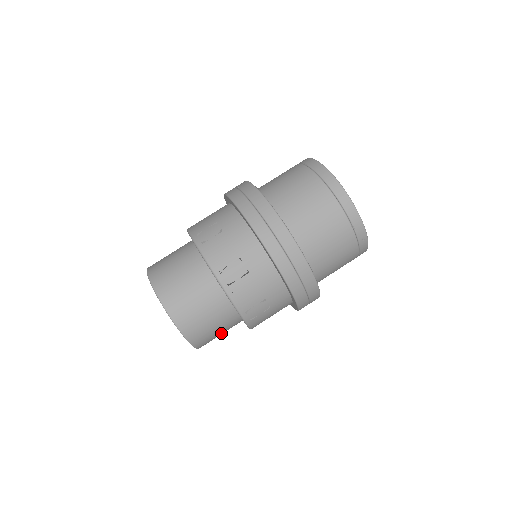
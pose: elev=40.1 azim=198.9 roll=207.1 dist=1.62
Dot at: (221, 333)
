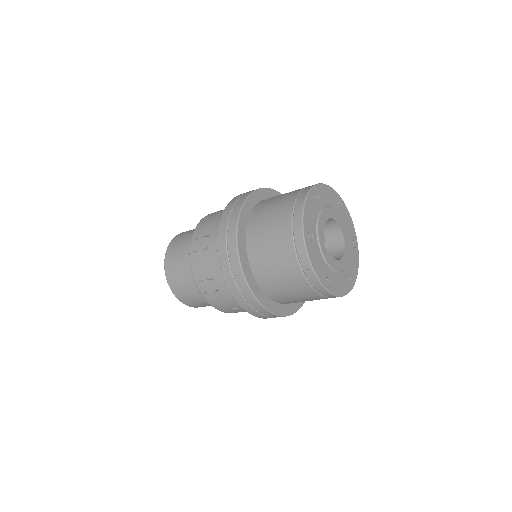
Dot at: (198, 300)
